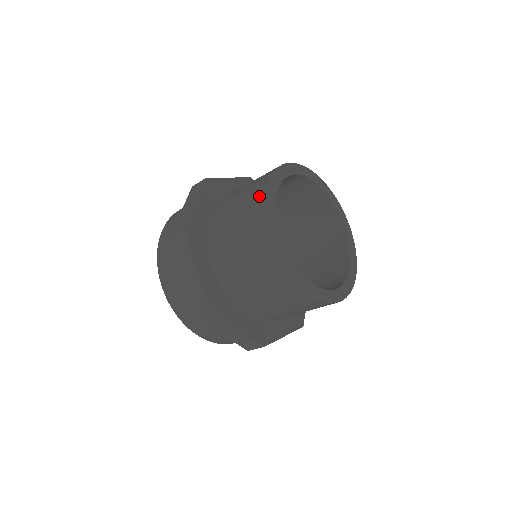
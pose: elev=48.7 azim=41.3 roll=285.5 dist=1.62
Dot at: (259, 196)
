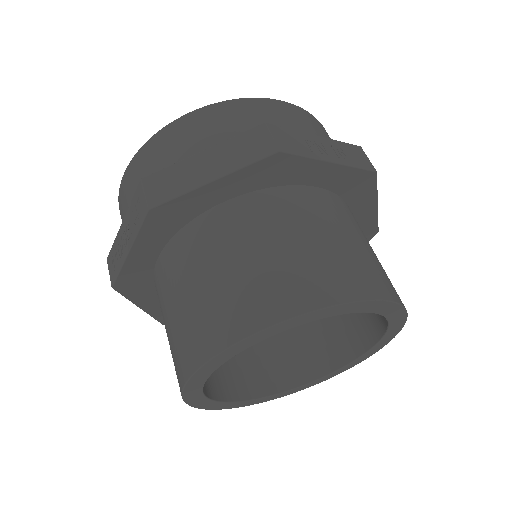
Dot at: (180, 369)
